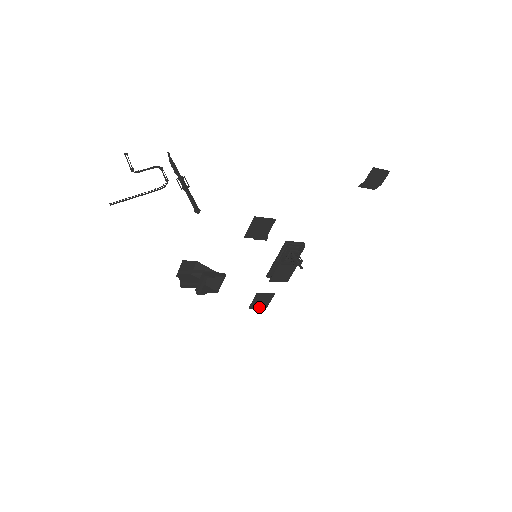
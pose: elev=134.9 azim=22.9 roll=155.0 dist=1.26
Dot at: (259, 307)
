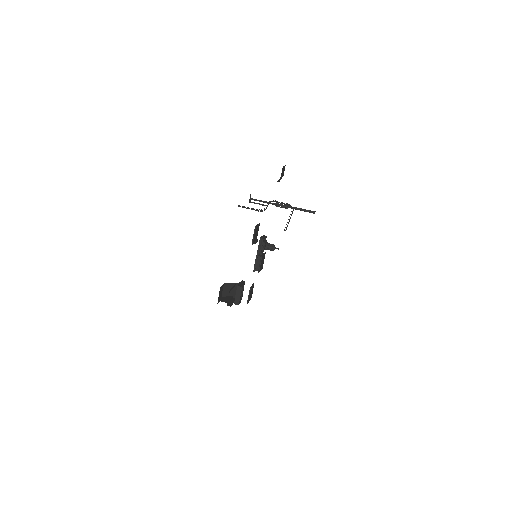
Dot at: (250, 299)
